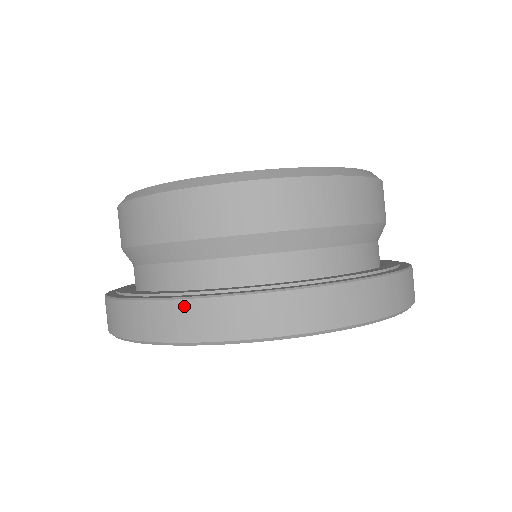
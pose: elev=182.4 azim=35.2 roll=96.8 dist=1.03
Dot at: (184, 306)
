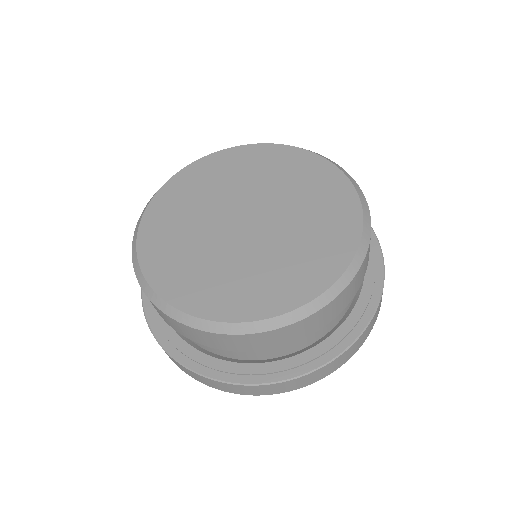
Dot at: (224, 384)
